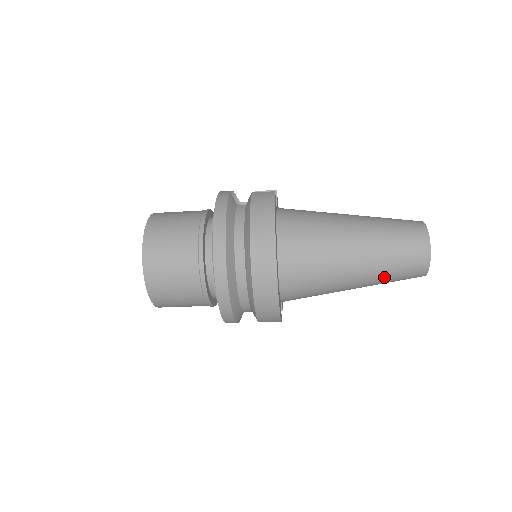
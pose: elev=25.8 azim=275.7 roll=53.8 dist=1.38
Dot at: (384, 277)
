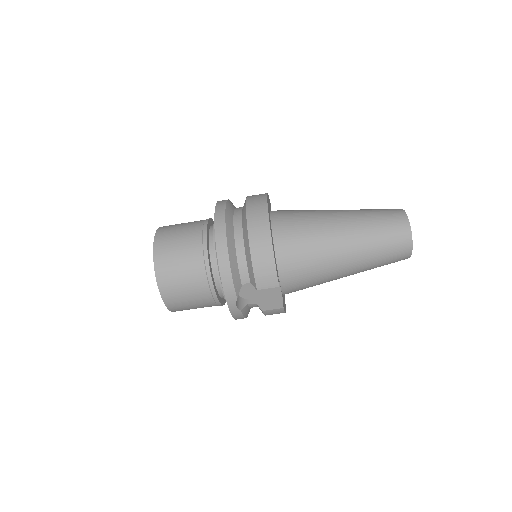
Dot at: (371, 236)
